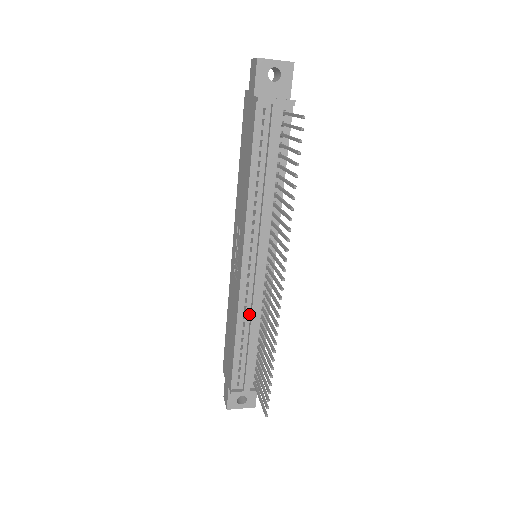
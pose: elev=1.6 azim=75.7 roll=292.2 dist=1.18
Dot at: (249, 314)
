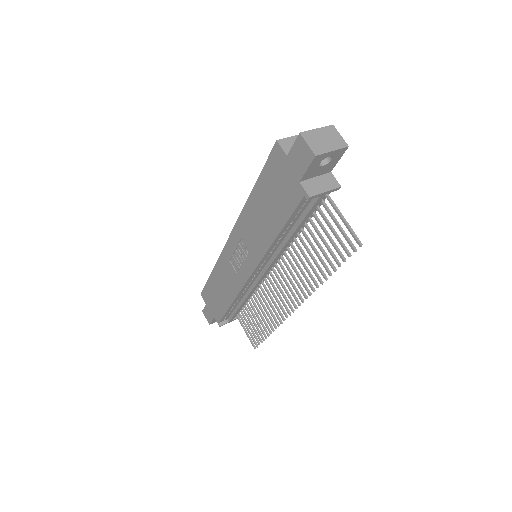
Dot at: (245, 293)
